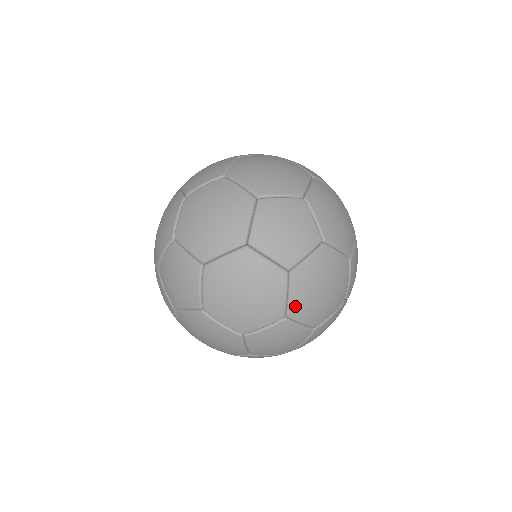
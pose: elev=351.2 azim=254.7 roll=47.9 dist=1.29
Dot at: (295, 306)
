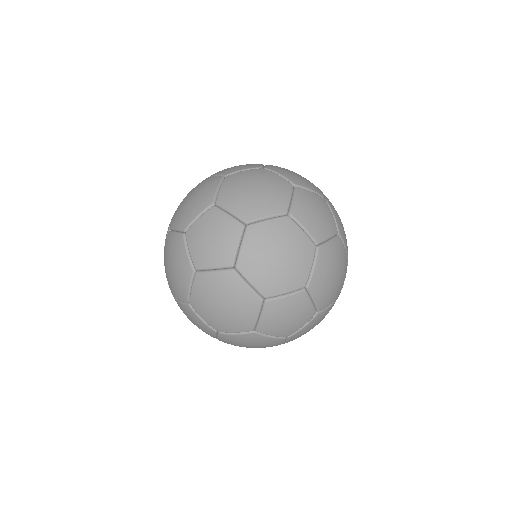
Dot at: occluded
